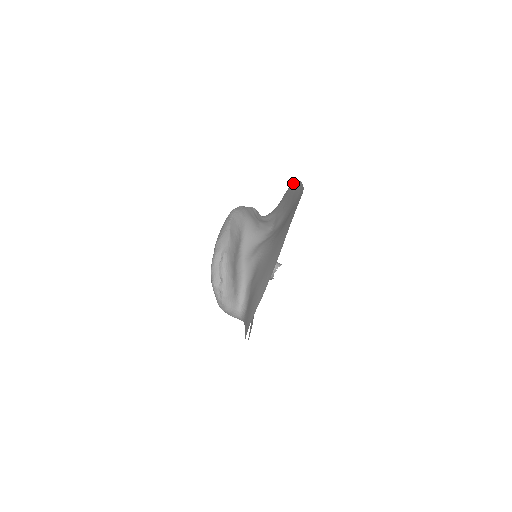
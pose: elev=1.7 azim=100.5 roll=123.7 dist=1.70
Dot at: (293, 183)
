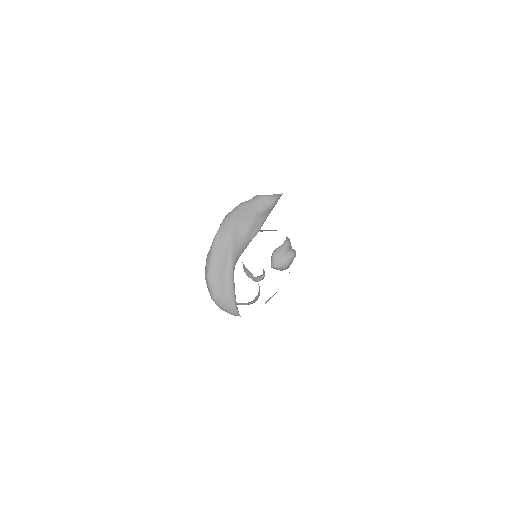
Dot at: occluded
